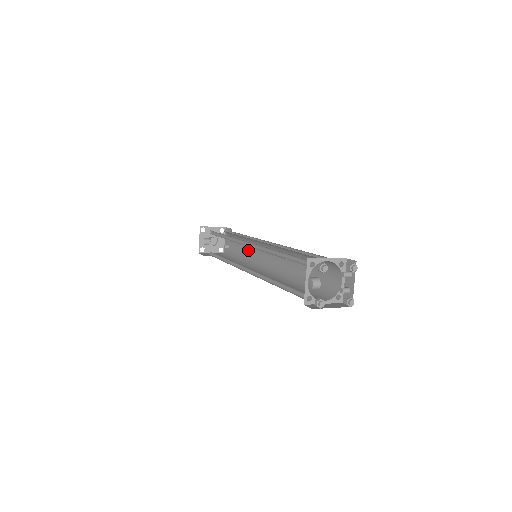
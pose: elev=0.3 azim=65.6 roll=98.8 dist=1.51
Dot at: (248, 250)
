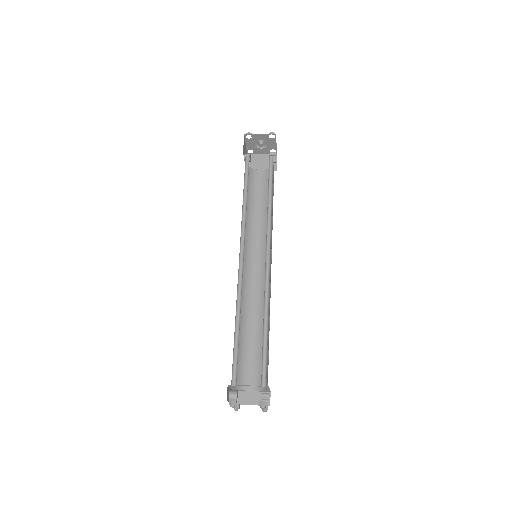
Dot at: (272, 209)
